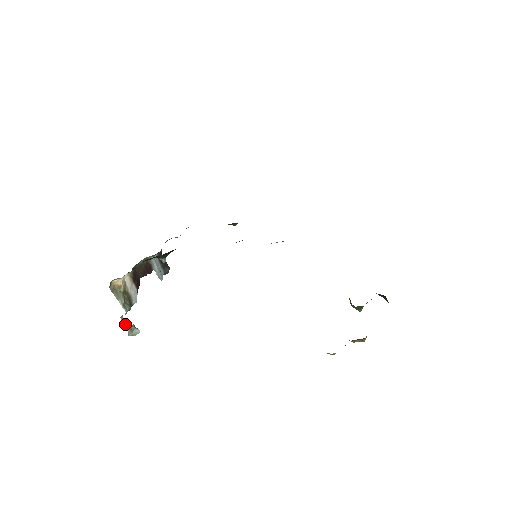
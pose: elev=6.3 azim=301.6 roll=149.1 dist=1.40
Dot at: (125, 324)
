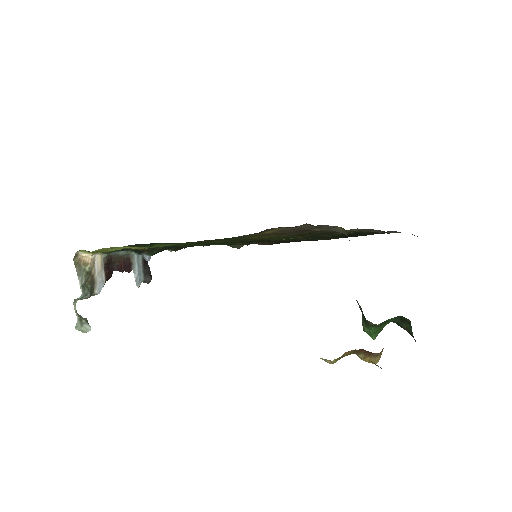
Dot at: (76, 312)
